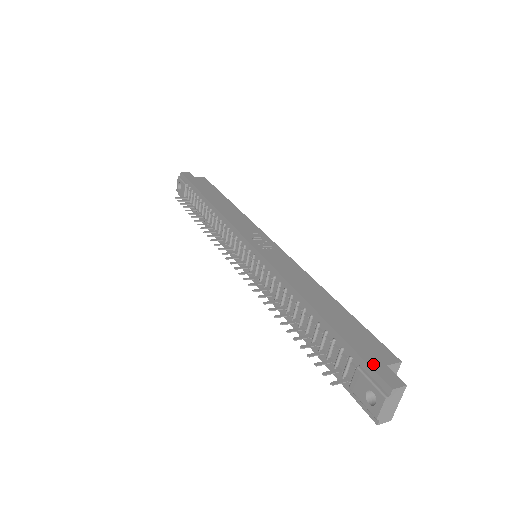
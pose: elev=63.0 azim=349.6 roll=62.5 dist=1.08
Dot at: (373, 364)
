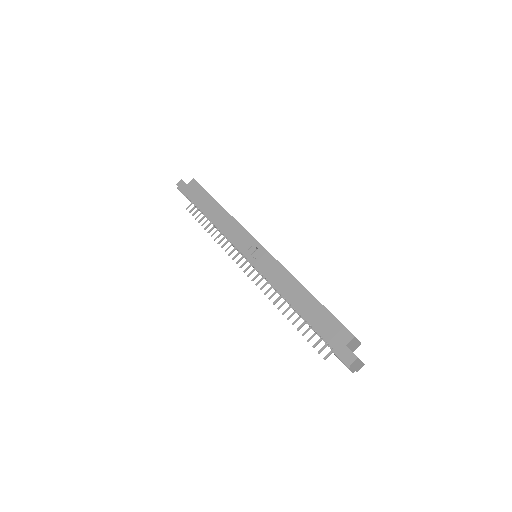
Dot at: (337, 349)
